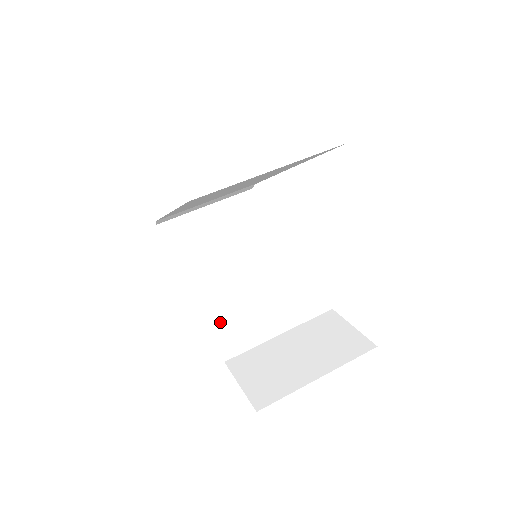
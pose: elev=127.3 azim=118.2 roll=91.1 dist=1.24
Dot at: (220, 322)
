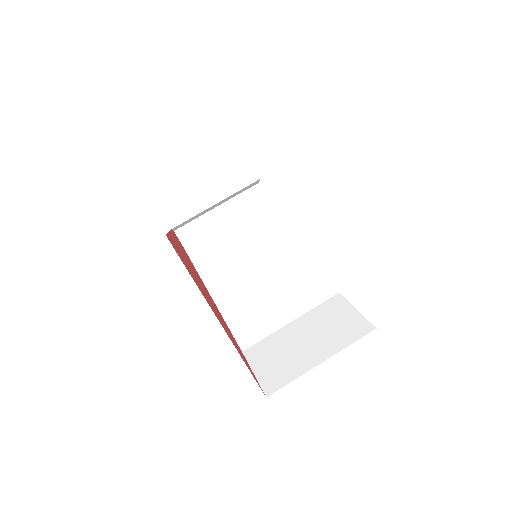
Dot at: (237, 315)
